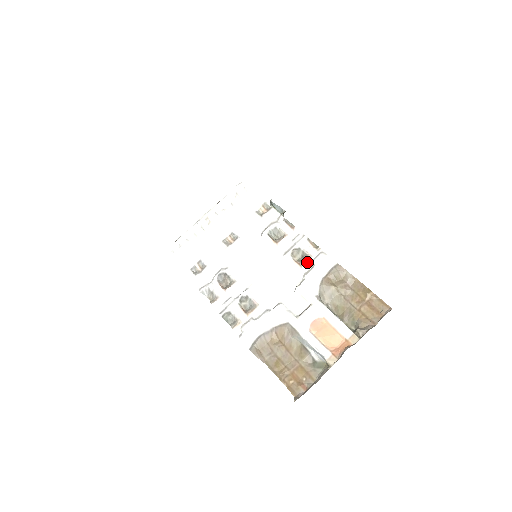
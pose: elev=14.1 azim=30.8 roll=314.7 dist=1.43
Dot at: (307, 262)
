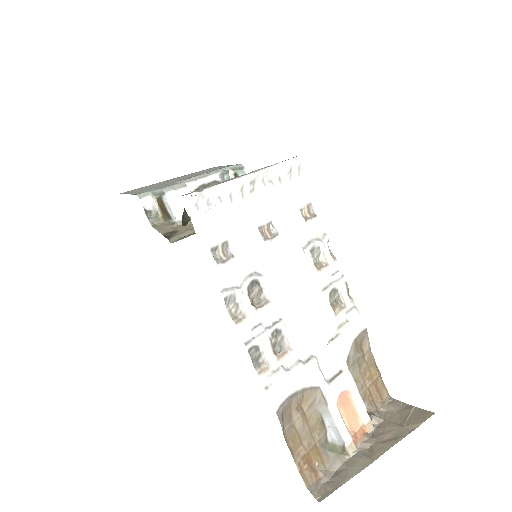
Dot at: (342, 312)
